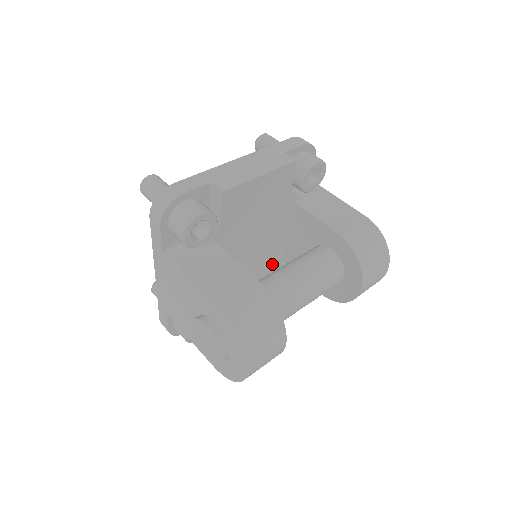
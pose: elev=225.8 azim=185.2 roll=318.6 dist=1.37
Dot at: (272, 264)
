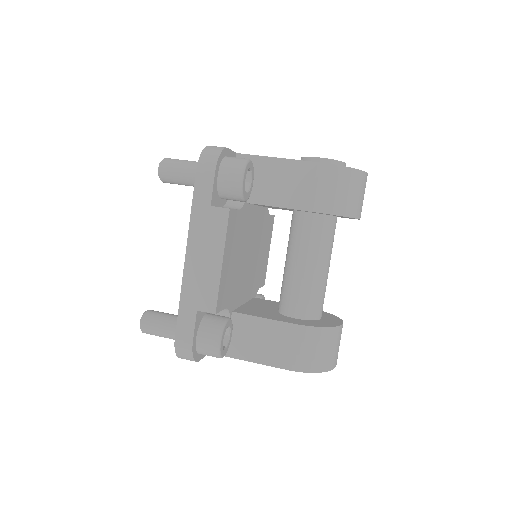
Dot at: (263, 222)
